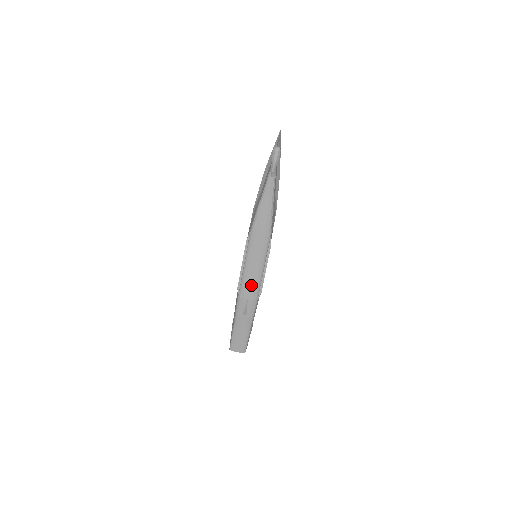
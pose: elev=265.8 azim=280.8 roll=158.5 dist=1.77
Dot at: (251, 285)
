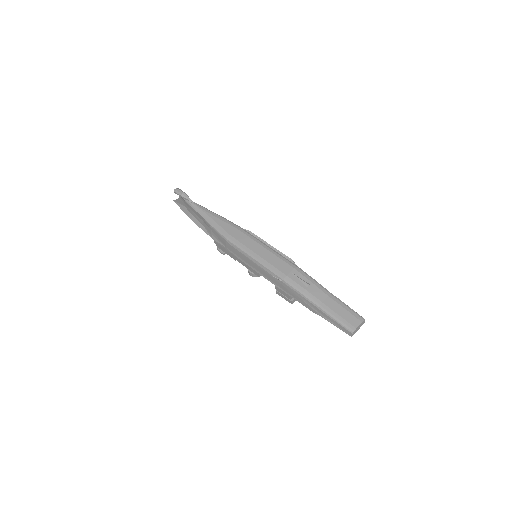
Dot at: (277, 262)
